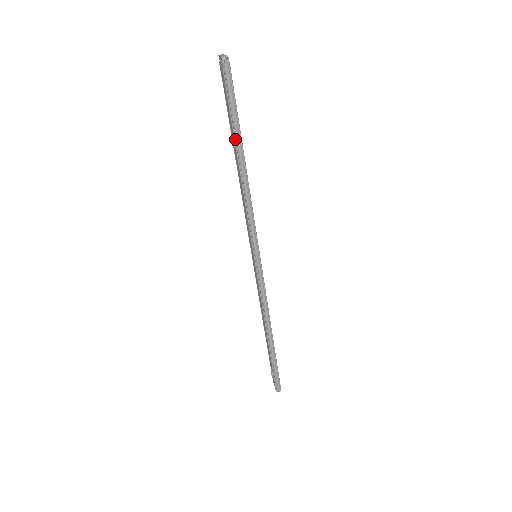
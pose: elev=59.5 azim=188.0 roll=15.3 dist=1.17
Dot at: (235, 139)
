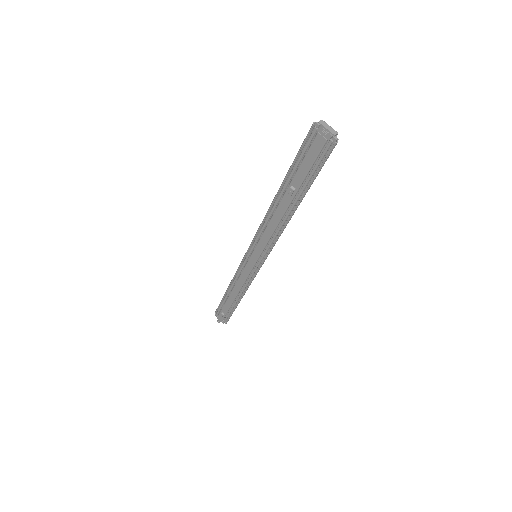
Dot at: (301, 193)
